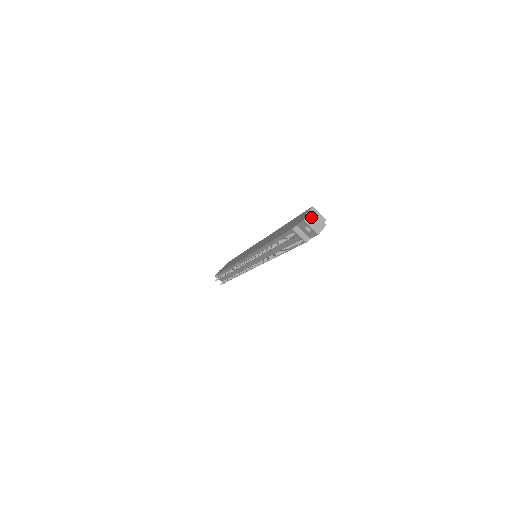
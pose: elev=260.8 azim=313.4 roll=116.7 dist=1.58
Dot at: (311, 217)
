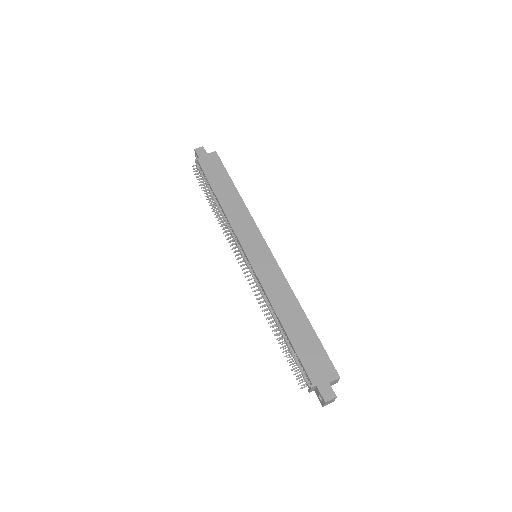
Dot at: (332, 400)
